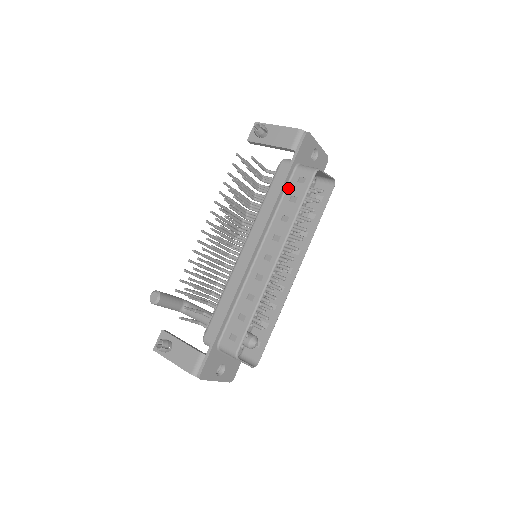
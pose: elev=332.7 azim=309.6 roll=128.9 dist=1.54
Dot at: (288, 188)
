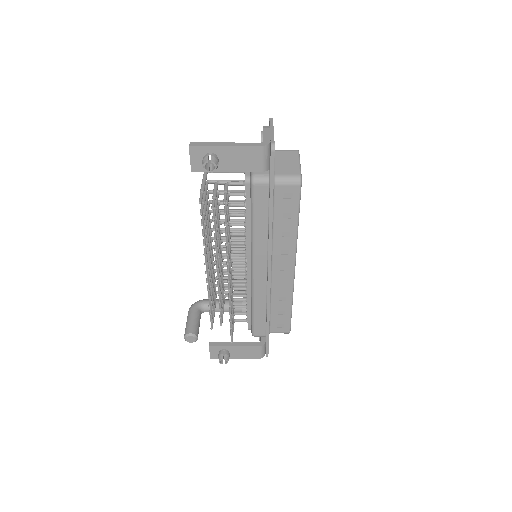
Dot at: (275, 207)
